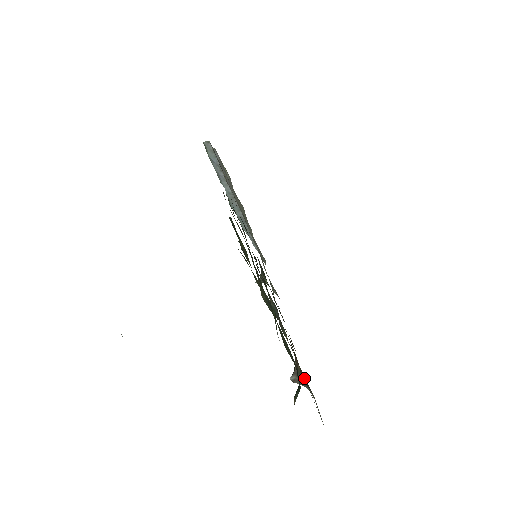
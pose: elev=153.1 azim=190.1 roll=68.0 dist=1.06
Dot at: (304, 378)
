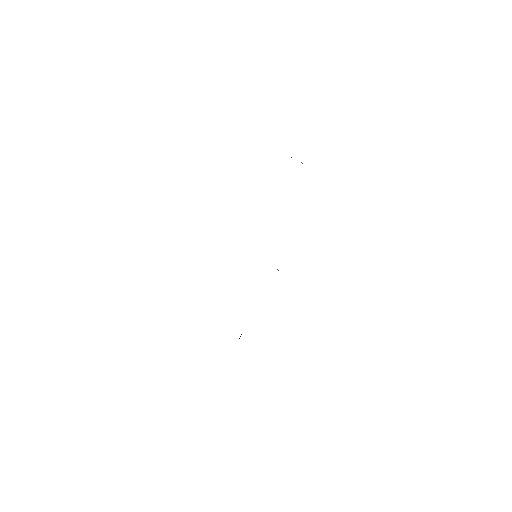
Dot at: occluded
